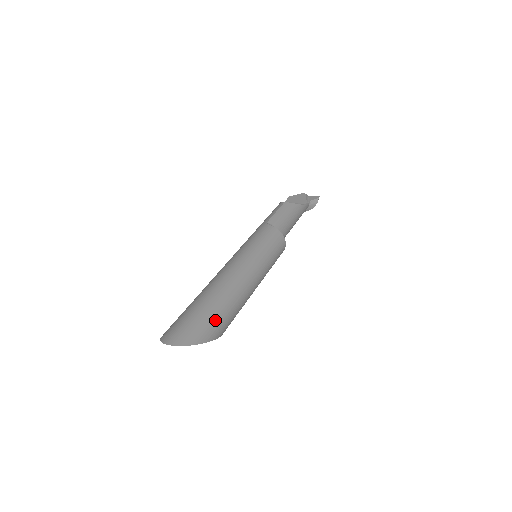
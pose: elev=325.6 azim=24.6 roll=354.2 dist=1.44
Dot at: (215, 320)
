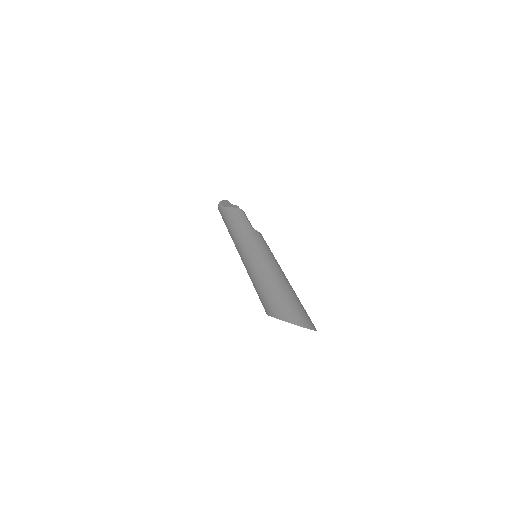
Dot at: occluded
